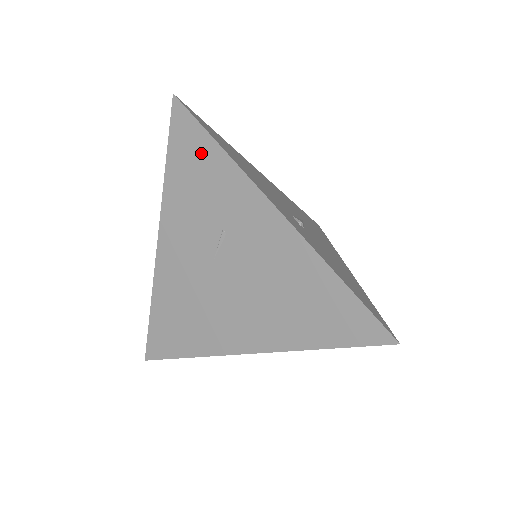
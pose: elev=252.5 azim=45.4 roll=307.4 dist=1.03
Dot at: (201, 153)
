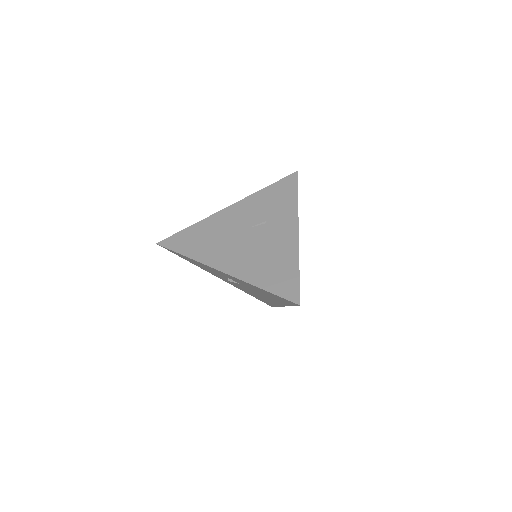
Dot at: (287, 193)
